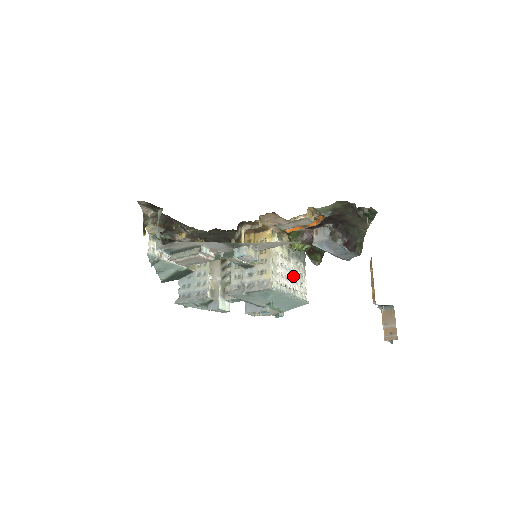
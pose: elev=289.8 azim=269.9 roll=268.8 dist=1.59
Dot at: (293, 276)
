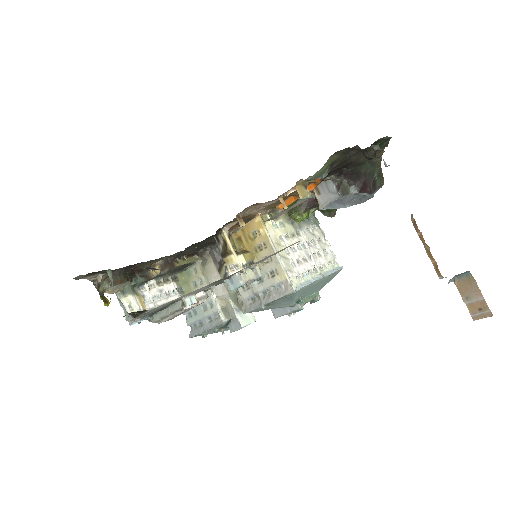
Dot at: (311, 251)
